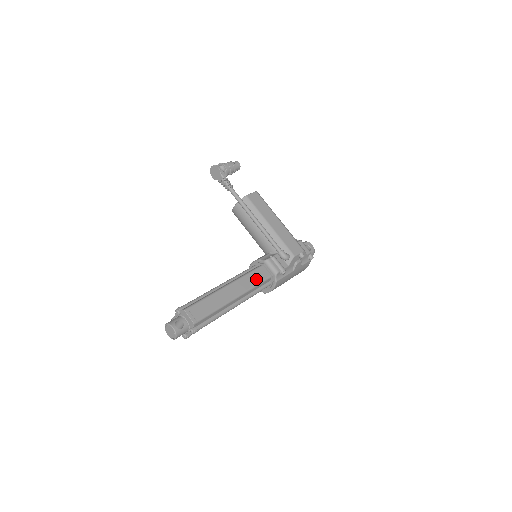
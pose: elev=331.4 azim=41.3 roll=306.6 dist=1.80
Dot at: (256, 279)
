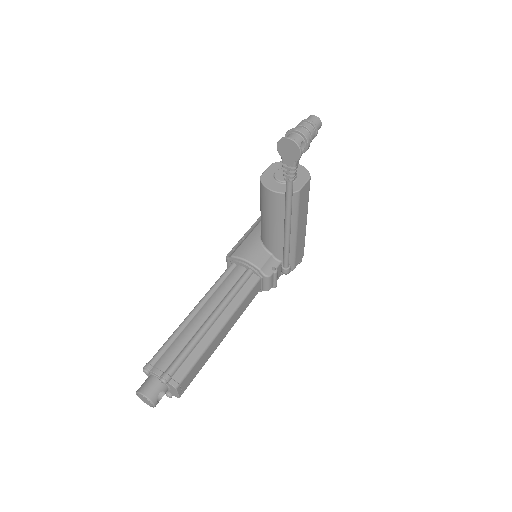
Dot at: (248, 302)
